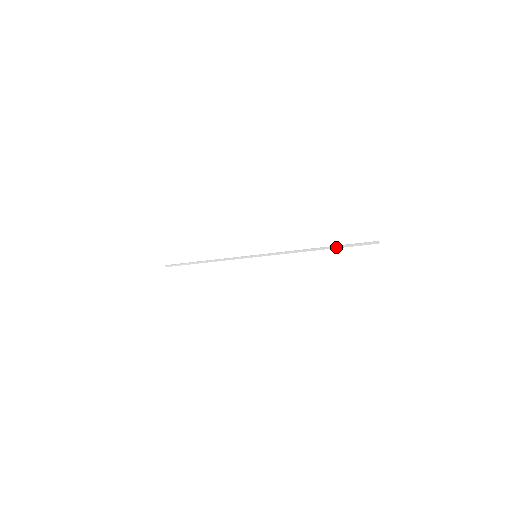
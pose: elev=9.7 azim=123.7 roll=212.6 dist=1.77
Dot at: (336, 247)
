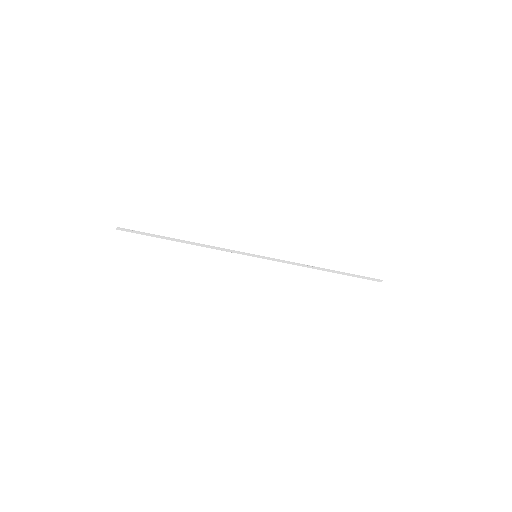
Dot at: (345, 273)
